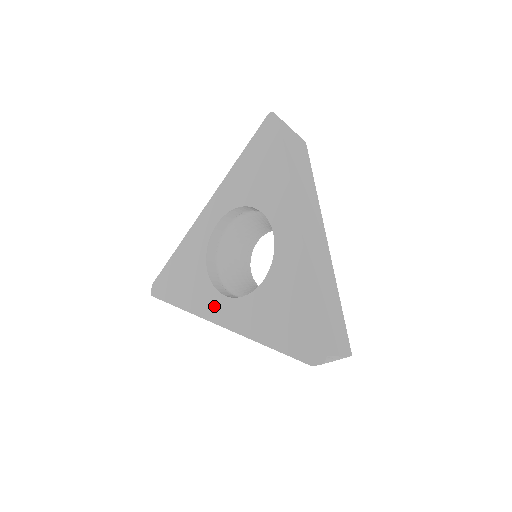
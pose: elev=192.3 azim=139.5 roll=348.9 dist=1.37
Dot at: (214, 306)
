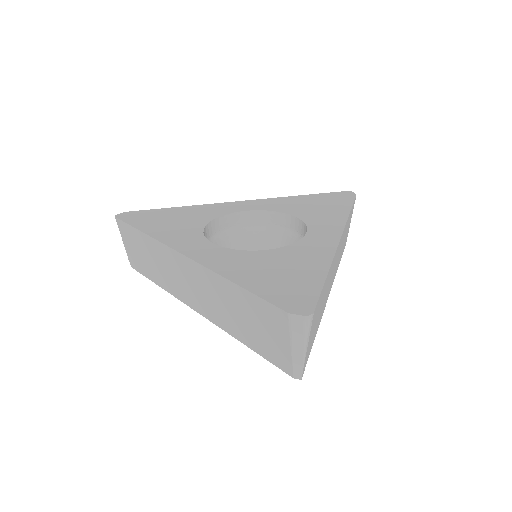
Dot at: (191, 243)
